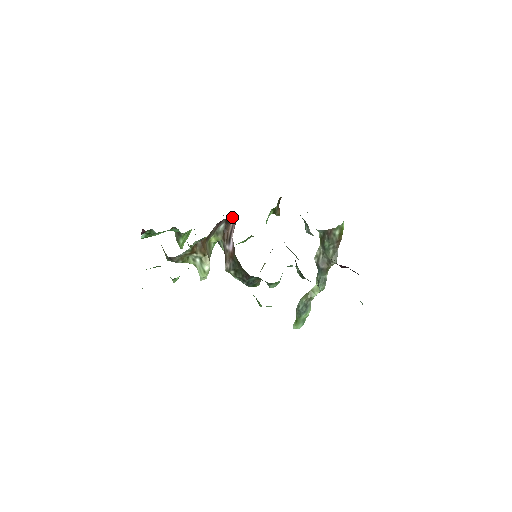
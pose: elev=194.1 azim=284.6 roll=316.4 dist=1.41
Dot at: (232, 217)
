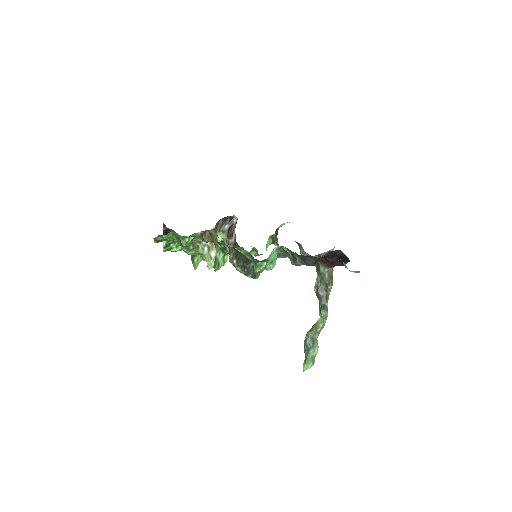
Dot at: (234, 219)
